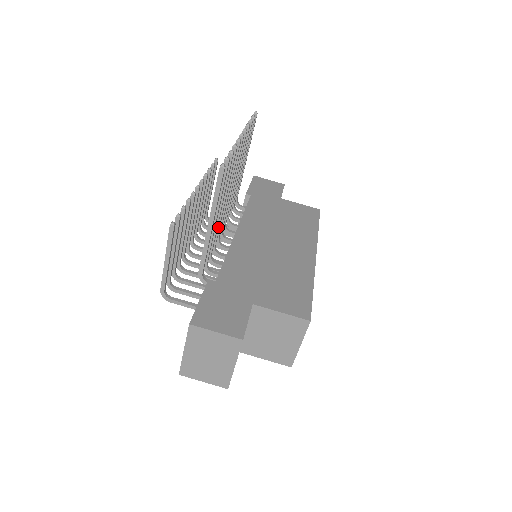
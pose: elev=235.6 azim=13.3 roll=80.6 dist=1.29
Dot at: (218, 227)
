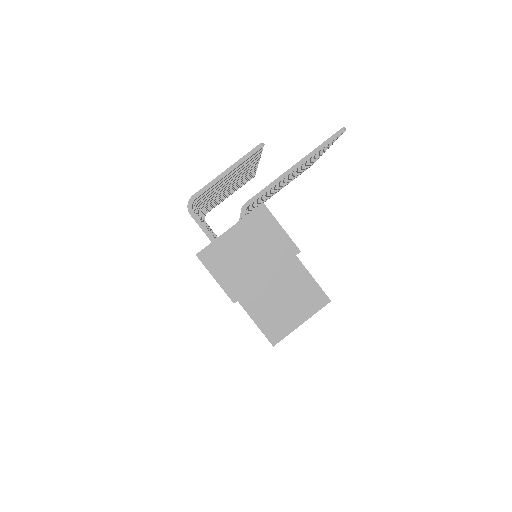
Dot at: occluded
